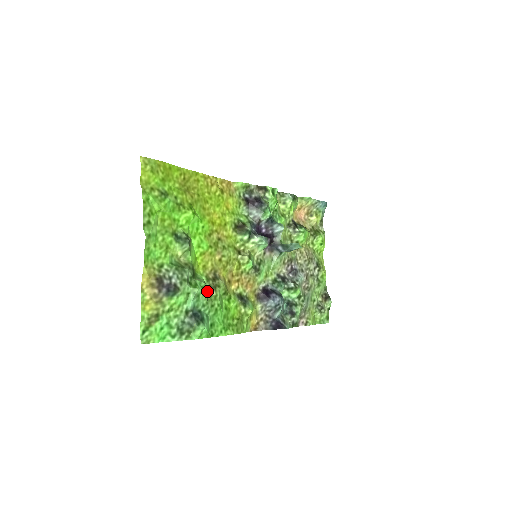
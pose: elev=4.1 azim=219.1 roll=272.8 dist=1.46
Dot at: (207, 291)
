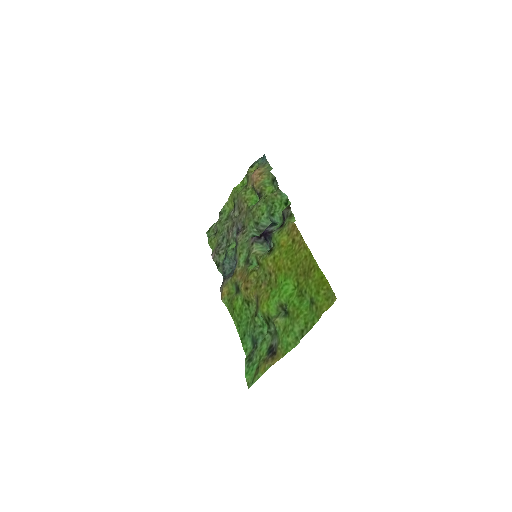
Dot at: (256, 319)
